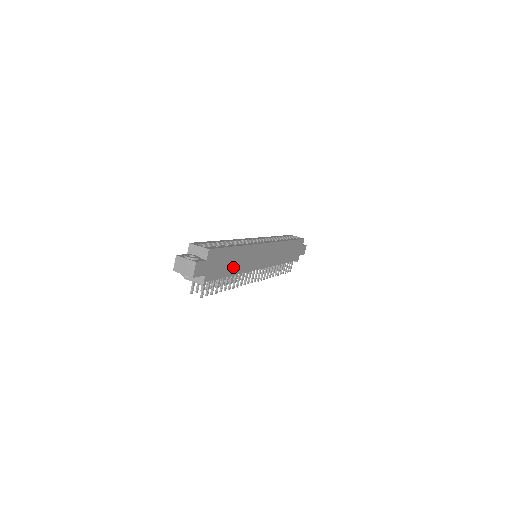
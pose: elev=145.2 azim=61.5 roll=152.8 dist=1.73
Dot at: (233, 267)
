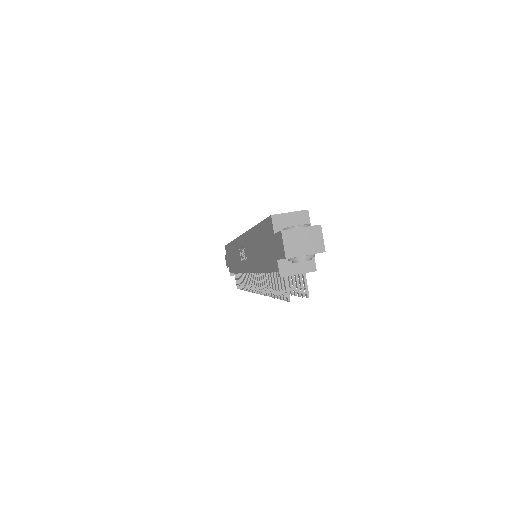
Dot at: occluded
